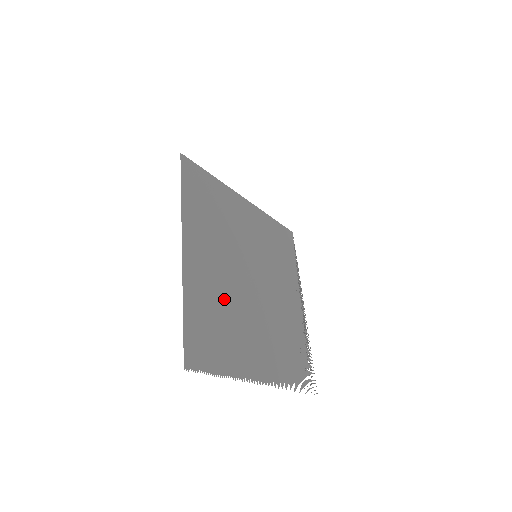
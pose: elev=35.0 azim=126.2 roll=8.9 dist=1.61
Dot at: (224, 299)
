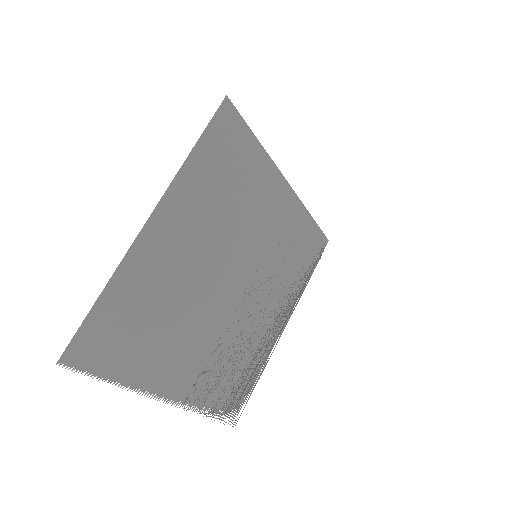
Dot at: (173, 296)
